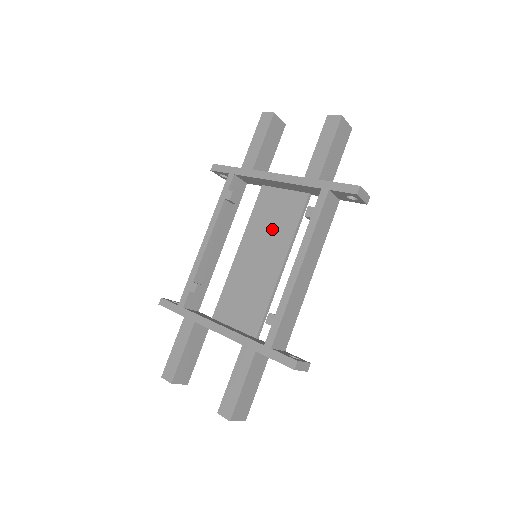
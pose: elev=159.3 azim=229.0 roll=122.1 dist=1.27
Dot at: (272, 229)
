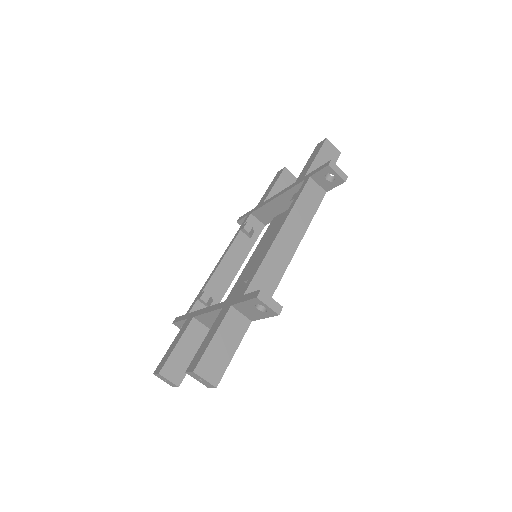
Dot at: occluded
